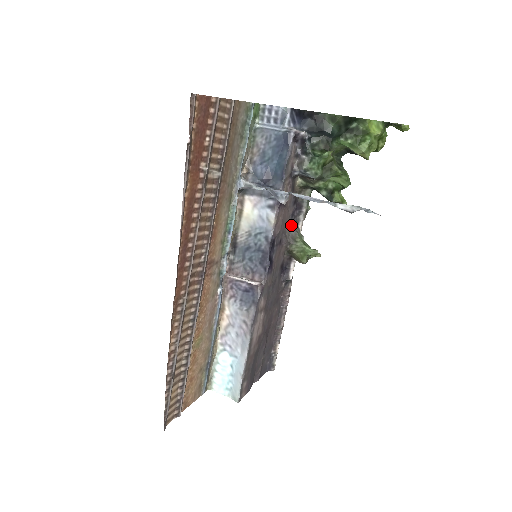
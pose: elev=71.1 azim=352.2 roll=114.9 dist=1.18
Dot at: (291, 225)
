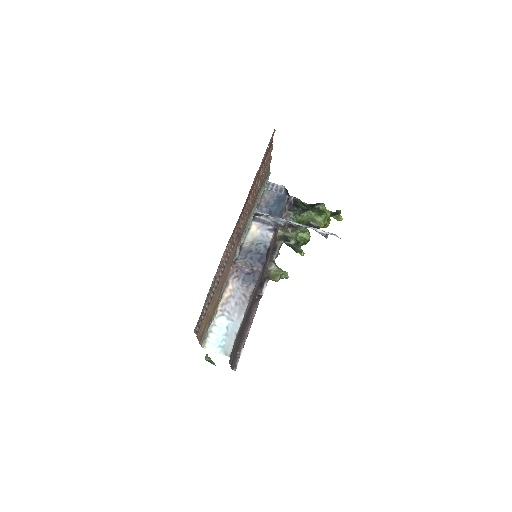
Dot at: (270, 256)
